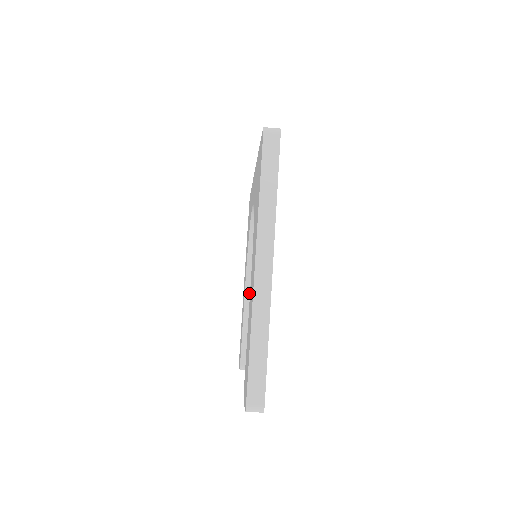
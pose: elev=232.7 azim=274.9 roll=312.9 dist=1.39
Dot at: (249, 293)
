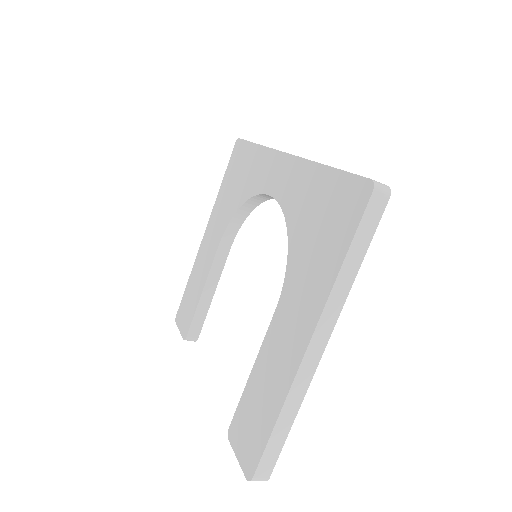
Dot at: (216, 266)
